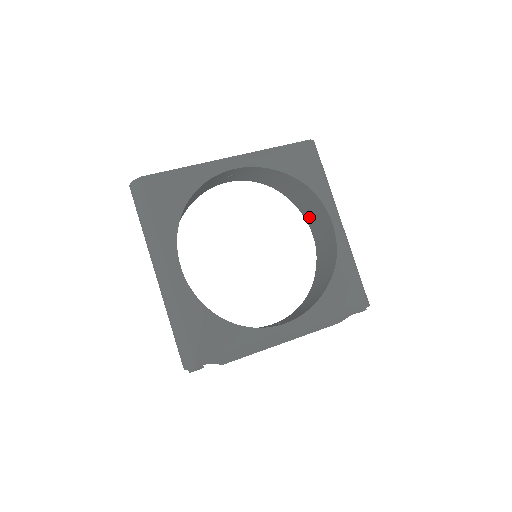
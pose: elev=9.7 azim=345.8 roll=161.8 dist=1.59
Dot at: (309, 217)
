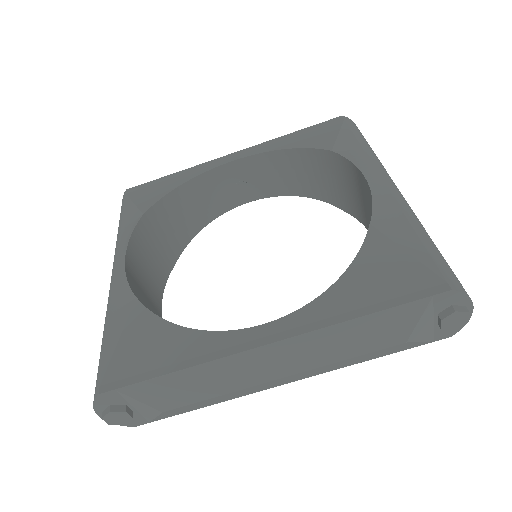
Dot at: (361, 213)
